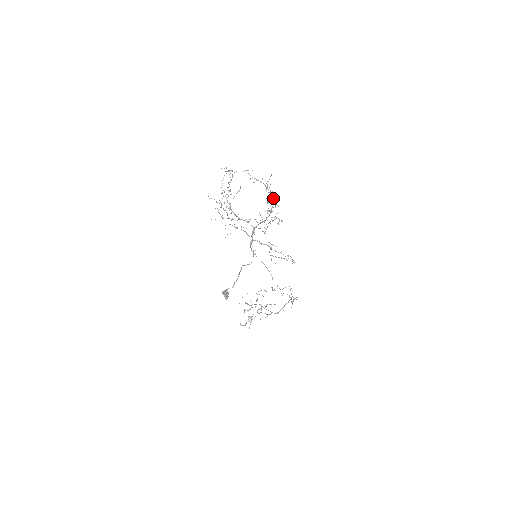
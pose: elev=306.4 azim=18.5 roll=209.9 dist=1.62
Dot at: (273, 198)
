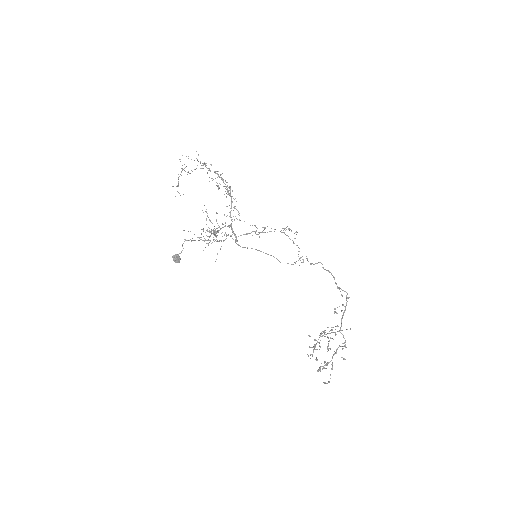
Dot at: (215, 173)
